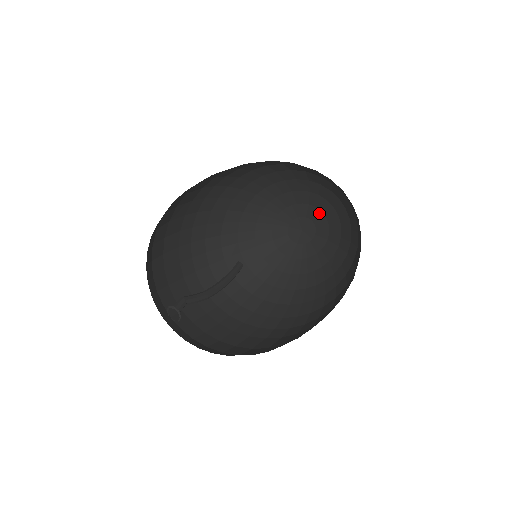
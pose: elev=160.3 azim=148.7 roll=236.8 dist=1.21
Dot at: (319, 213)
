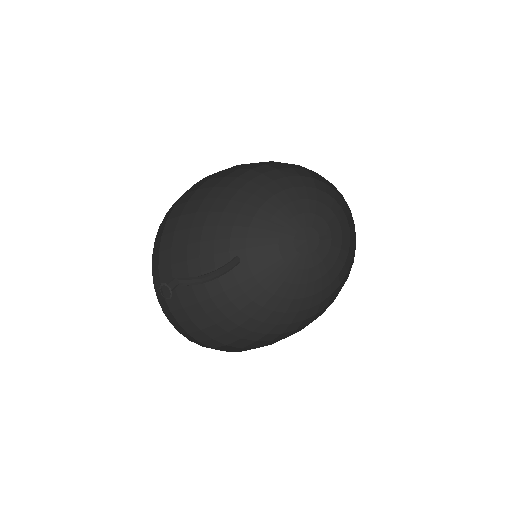
Dot at: (320, 220)
